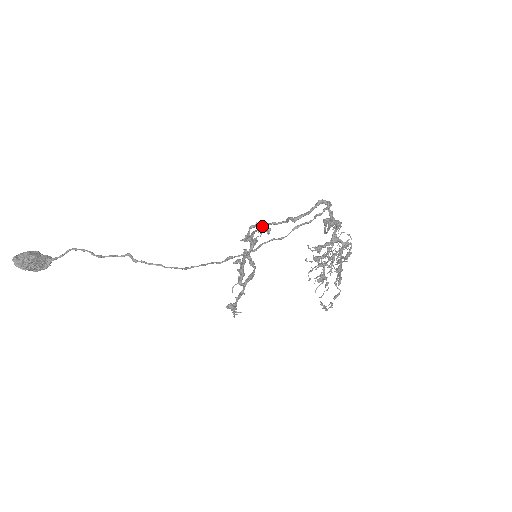
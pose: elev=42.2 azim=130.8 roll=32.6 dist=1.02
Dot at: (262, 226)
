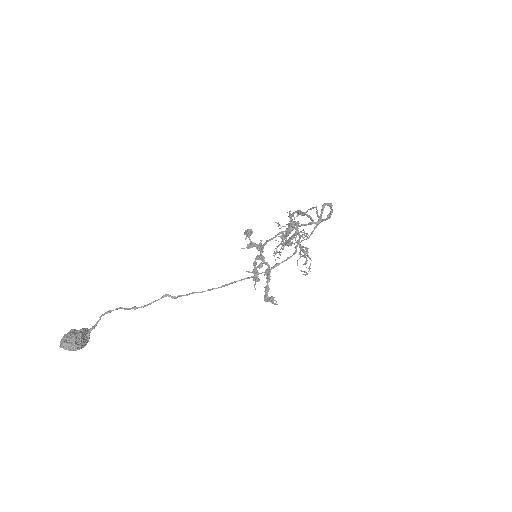
Dot at: (279, 234)
